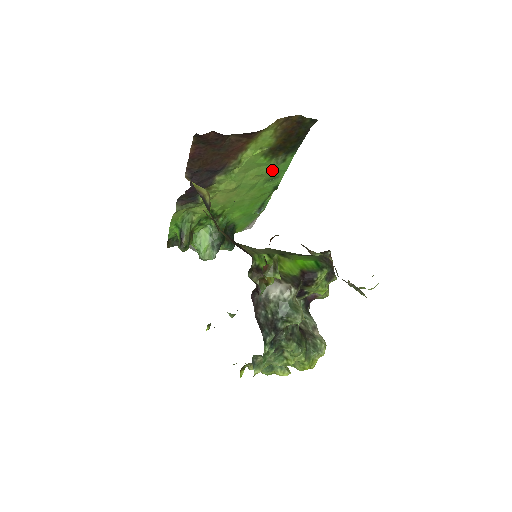
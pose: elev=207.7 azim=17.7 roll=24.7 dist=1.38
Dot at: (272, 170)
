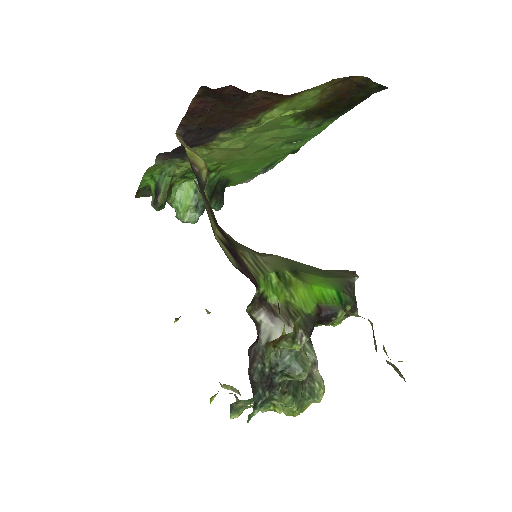
Dot at: (298, 134)
